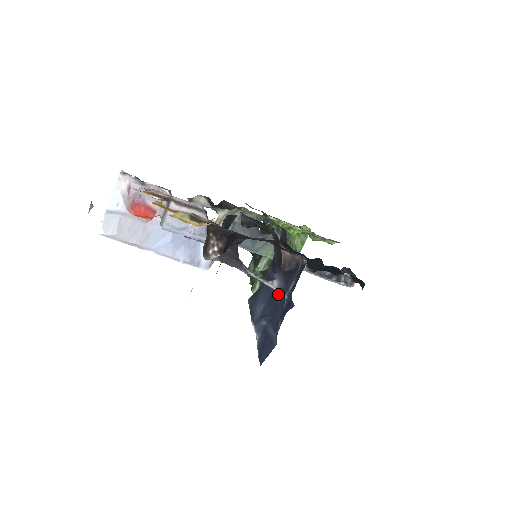
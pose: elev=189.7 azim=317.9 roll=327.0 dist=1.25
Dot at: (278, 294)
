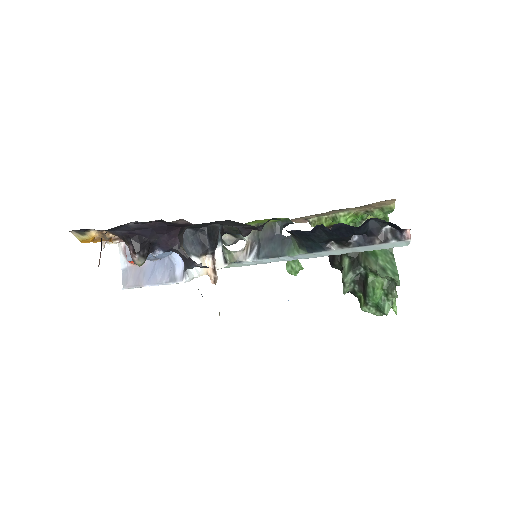
Dot at: occluded
